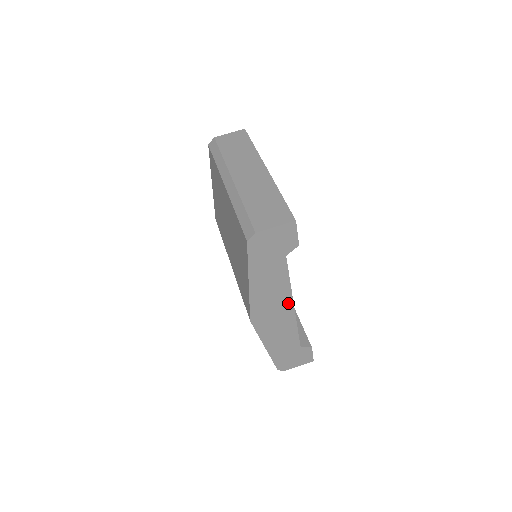
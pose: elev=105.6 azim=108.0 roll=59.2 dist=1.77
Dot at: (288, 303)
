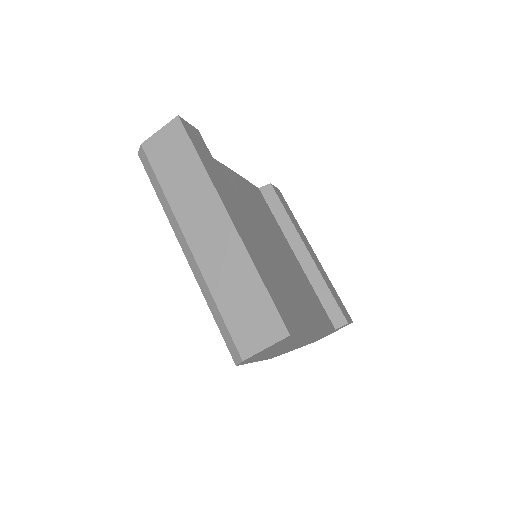
Dot at: (309, 337)
